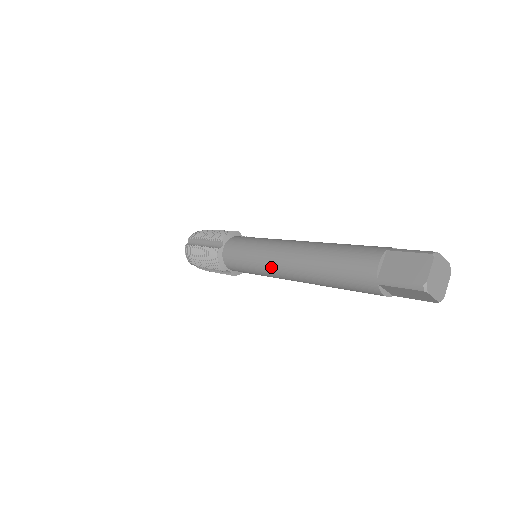
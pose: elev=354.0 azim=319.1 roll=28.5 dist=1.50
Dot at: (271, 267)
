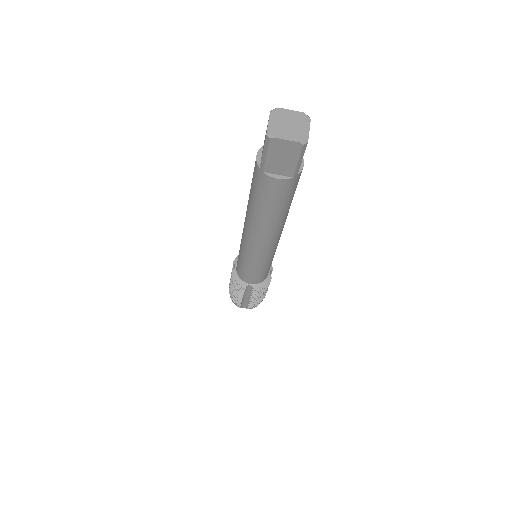
Dot at: (246, 245)
